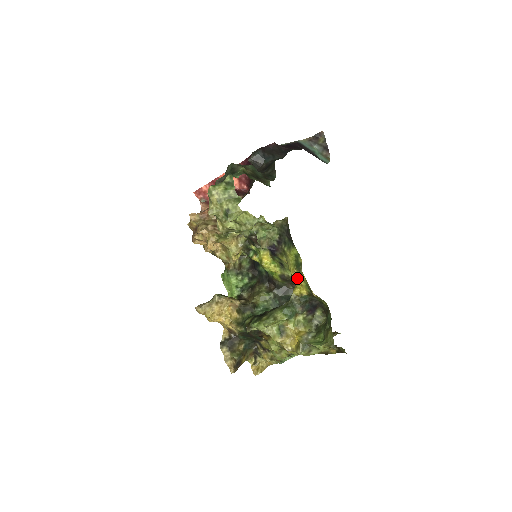
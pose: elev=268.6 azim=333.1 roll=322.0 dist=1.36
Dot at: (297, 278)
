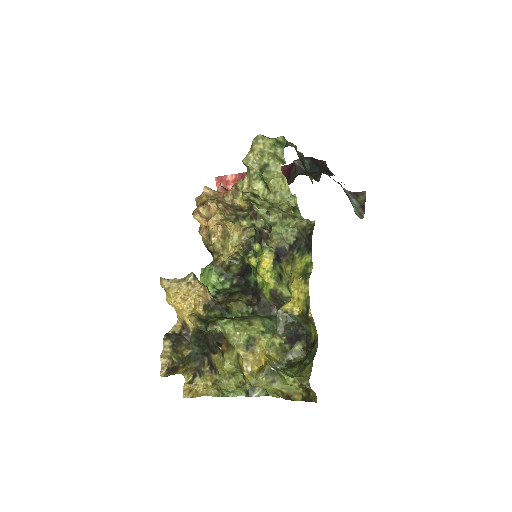
Dot at: (298, 288)
